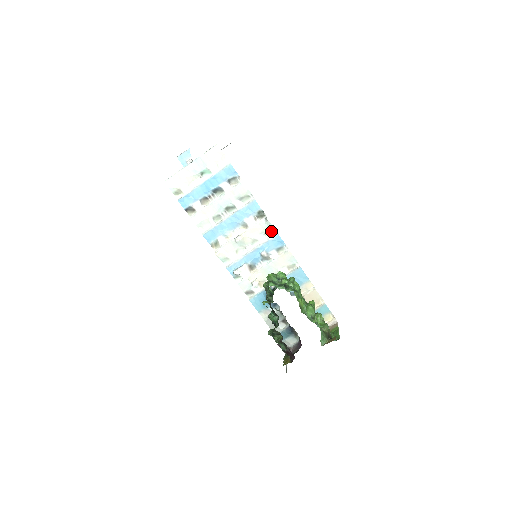
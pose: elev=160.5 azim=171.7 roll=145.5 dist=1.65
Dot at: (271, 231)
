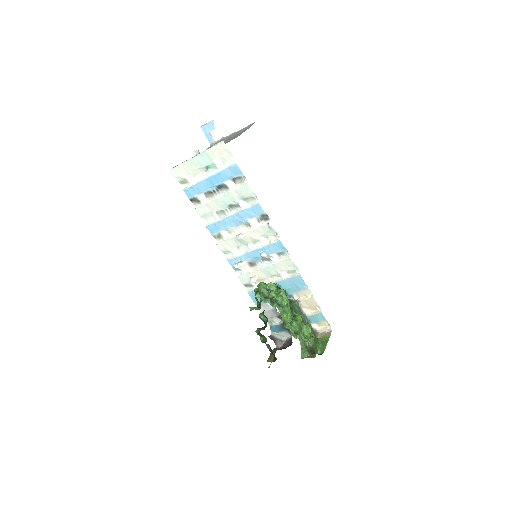
Dot at: (274, 235)
